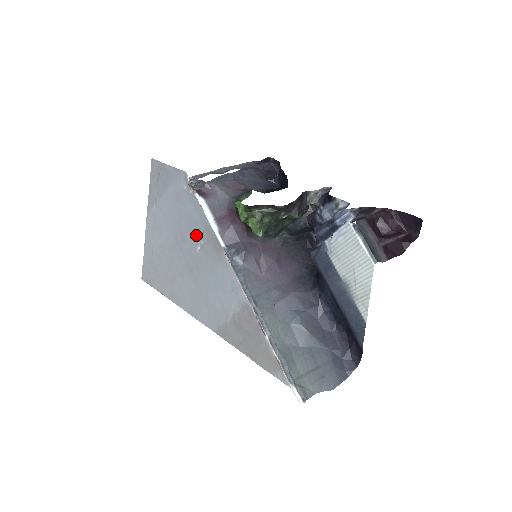
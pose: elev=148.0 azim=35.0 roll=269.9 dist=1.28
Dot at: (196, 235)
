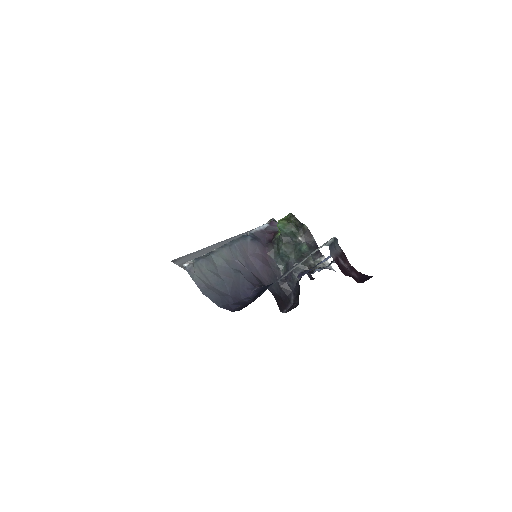
Dot at: occluded
